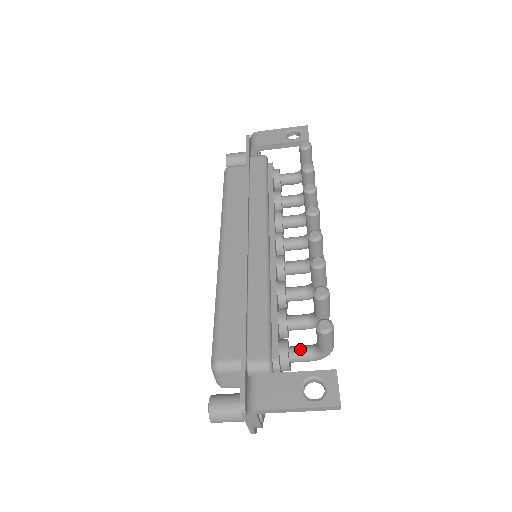
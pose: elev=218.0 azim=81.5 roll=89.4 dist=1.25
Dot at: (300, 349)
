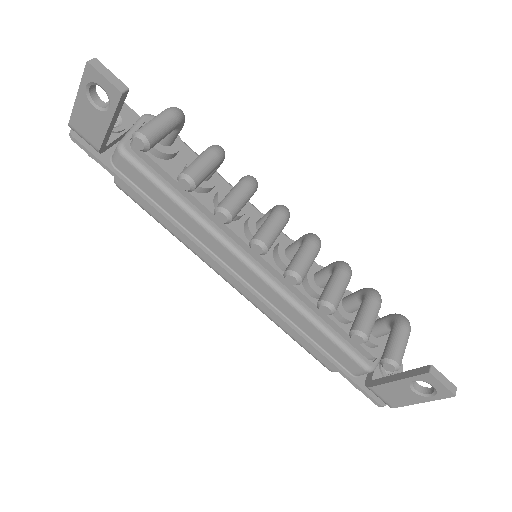
Dot at: (381, 332)
